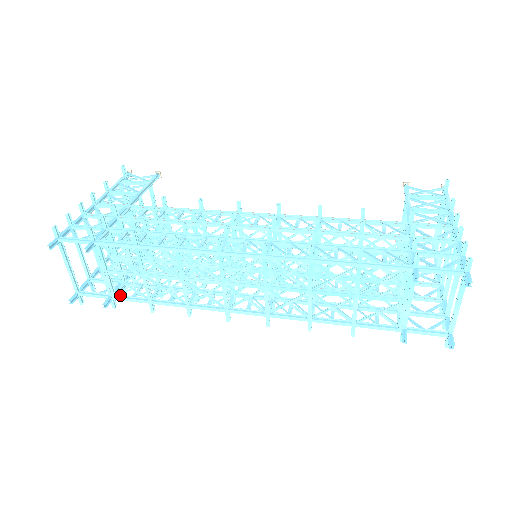
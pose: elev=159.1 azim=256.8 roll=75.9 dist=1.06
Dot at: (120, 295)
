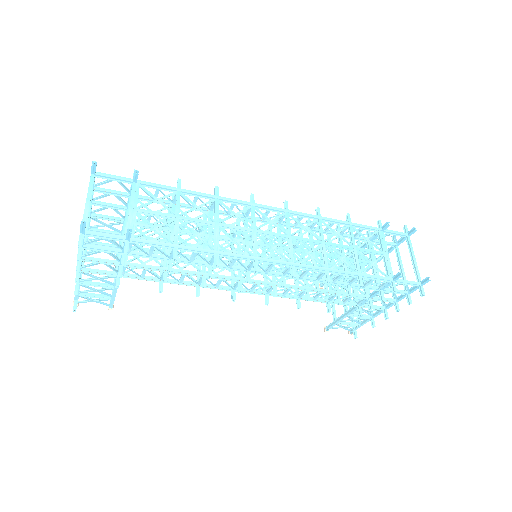
Dot at: (137, 241)
